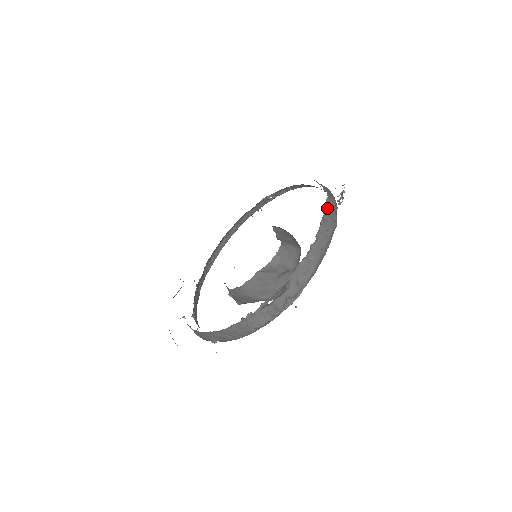
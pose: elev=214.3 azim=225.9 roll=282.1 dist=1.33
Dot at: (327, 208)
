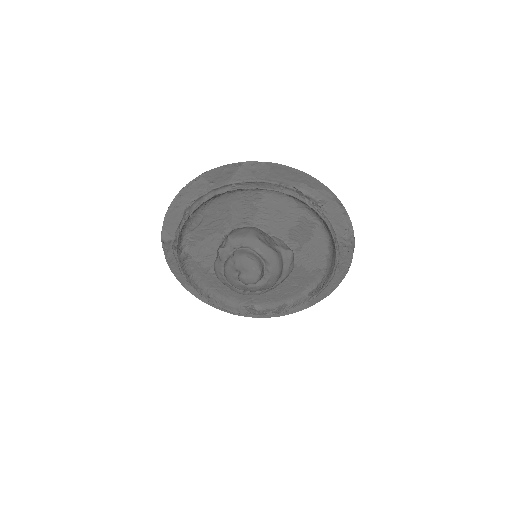
Dot at: occluded
